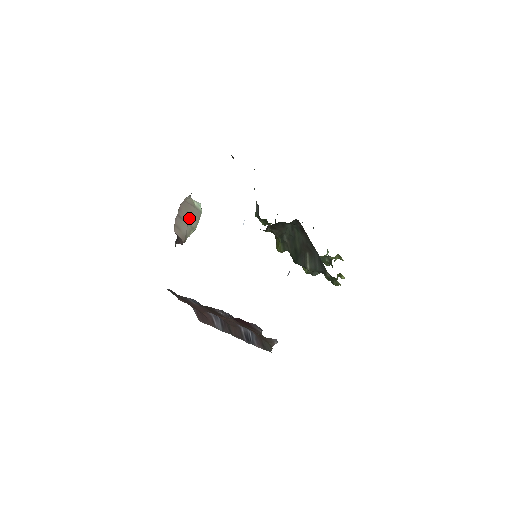
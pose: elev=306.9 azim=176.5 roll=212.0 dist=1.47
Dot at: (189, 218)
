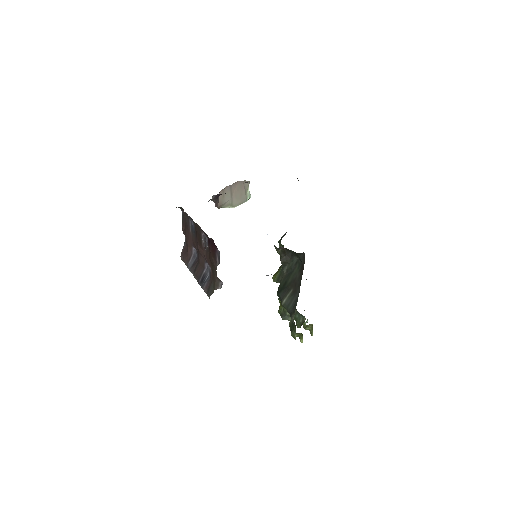
Dot at: (236, 196)
